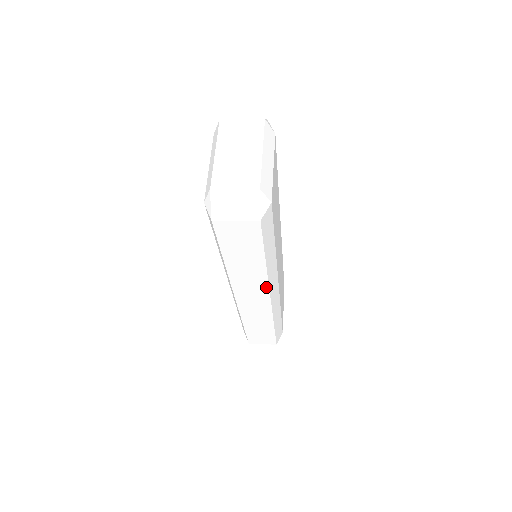
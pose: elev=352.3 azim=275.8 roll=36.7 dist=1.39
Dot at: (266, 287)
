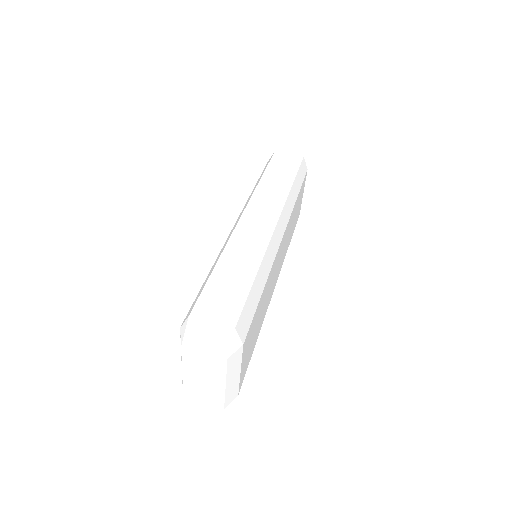
Dot at: occluded
